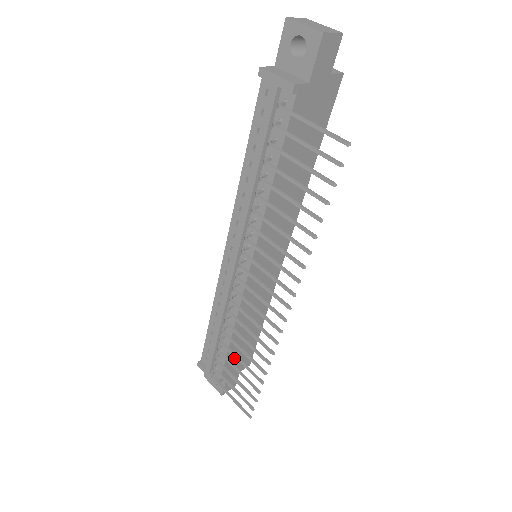
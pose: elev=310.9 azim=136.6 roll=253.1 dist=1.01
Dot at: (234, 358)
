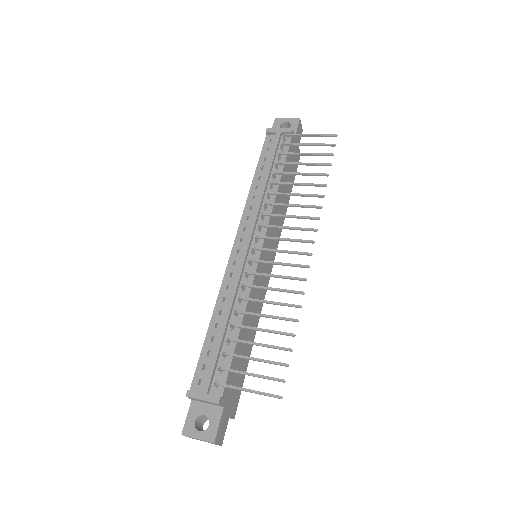
Dot at: (234, 373)
